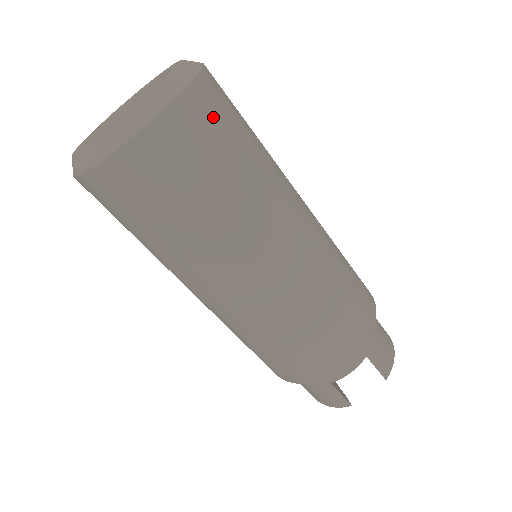
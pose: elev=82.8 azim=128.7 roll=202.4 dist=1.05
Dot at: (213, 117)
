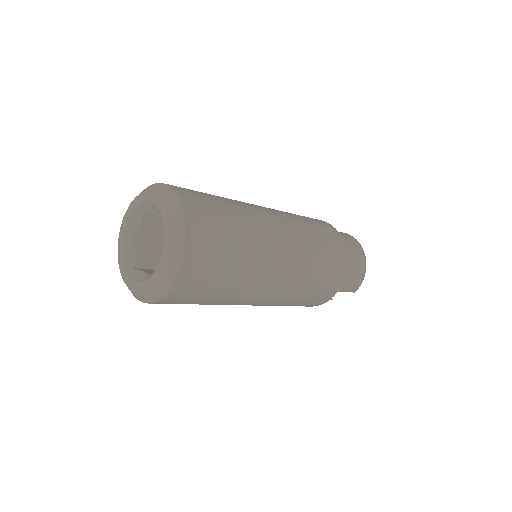
Dot at: (200, 274)
